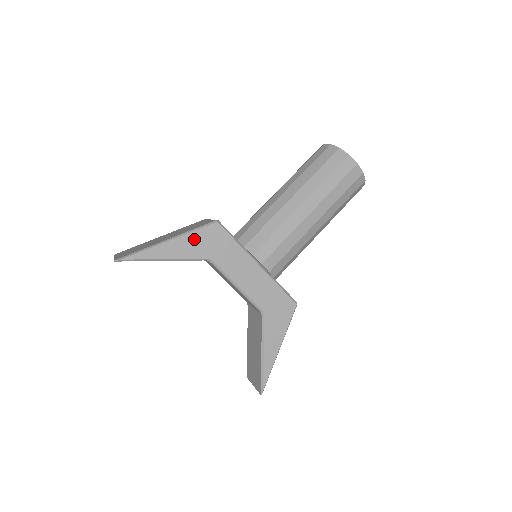
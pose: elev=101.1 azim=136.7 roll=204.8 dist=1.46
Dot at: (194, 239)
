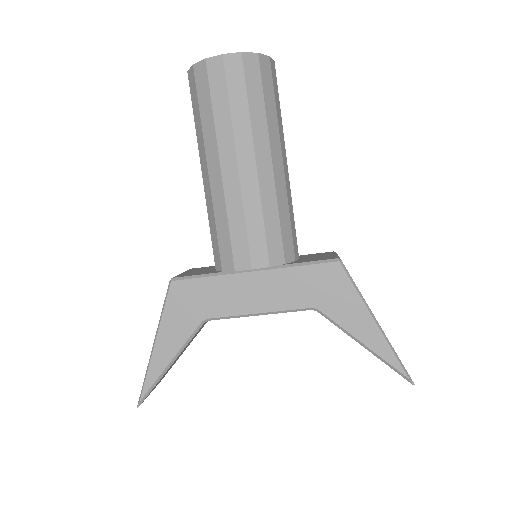
Dot at: (171, 319)
